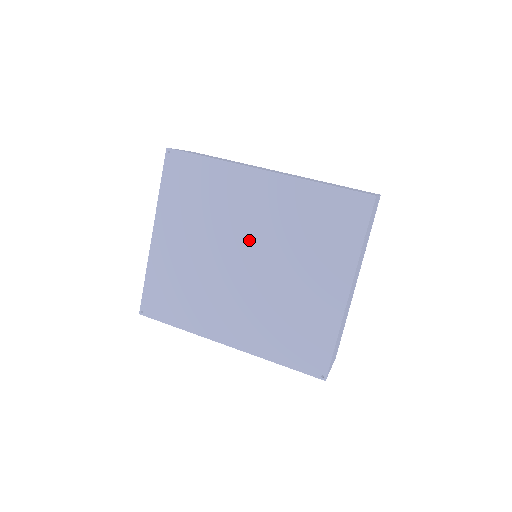
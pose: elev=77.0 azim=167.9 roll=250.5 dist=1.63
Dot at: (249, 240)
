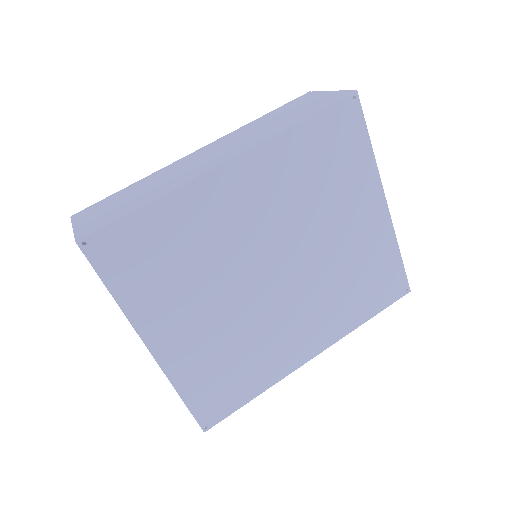
Dot at: (266, 246)
